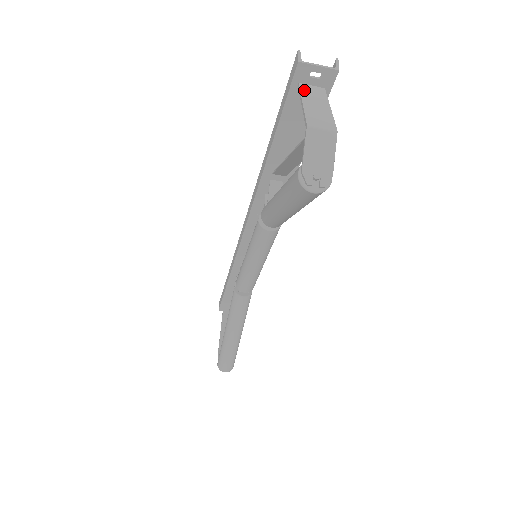
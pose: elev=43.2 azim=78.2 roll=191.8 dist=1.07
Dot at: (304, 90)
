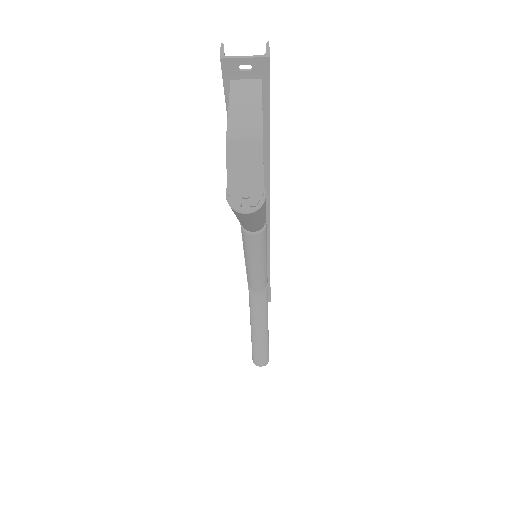
Dot at: (235, 88)
